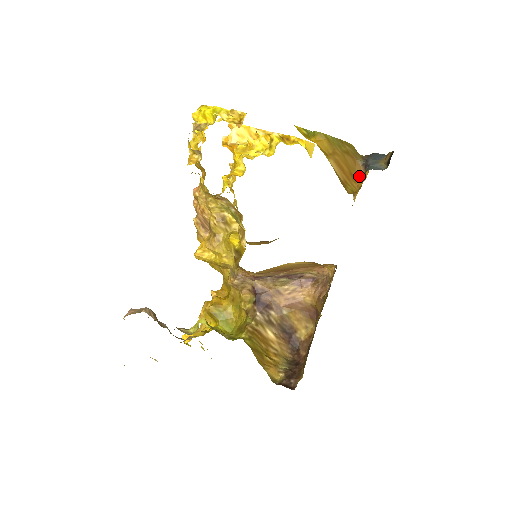
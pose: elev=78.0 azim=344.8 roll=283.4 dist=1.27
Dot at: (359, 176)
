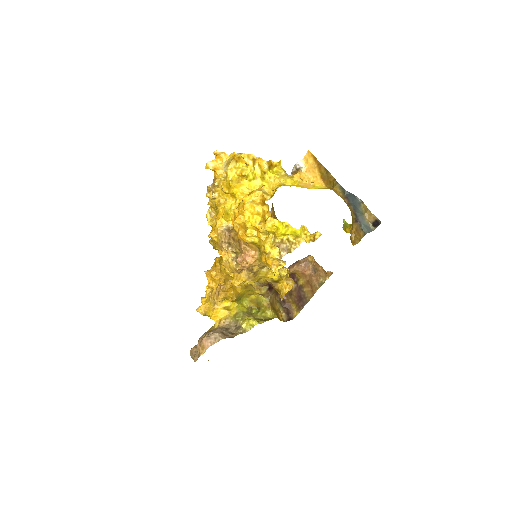
Dot at: occluded
